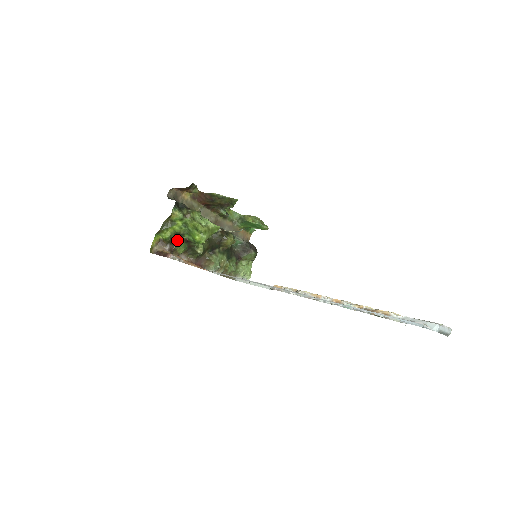
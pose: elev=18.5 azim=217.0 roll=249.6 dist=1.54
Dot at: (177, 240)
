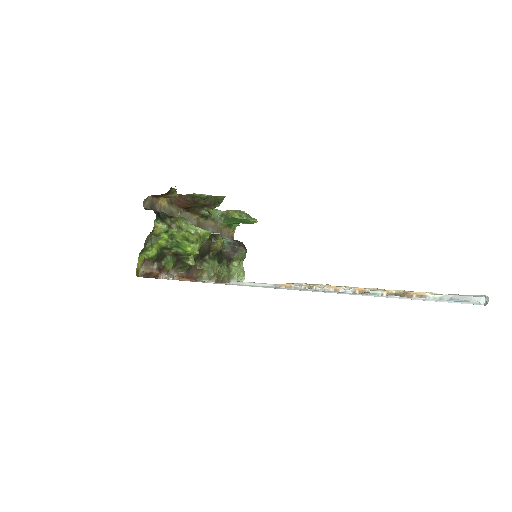
Dot at: (164, 256)
